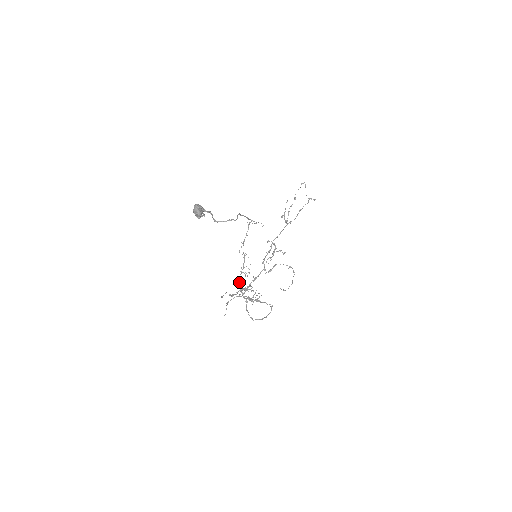
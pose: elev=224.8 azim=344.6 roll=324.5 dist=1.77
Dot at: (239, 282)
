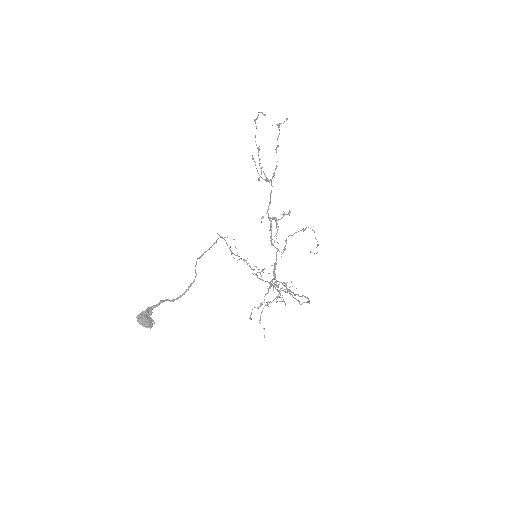
Dot at: (261, 279)
